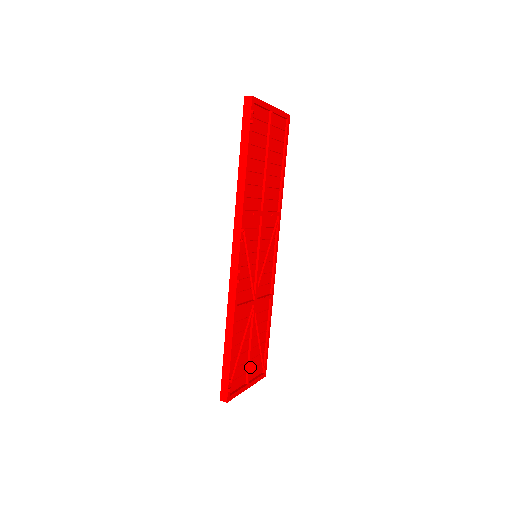
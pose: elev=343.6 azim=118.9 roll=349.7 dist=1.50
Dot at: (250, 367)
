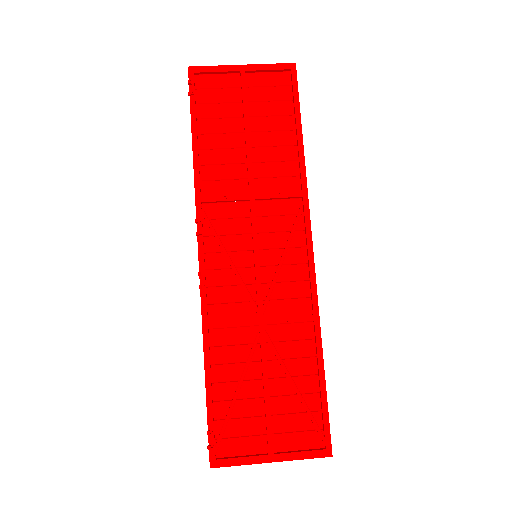
Dot at: (271, 426)
